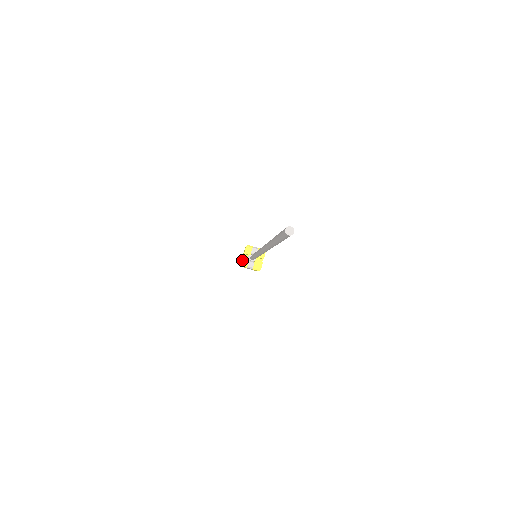
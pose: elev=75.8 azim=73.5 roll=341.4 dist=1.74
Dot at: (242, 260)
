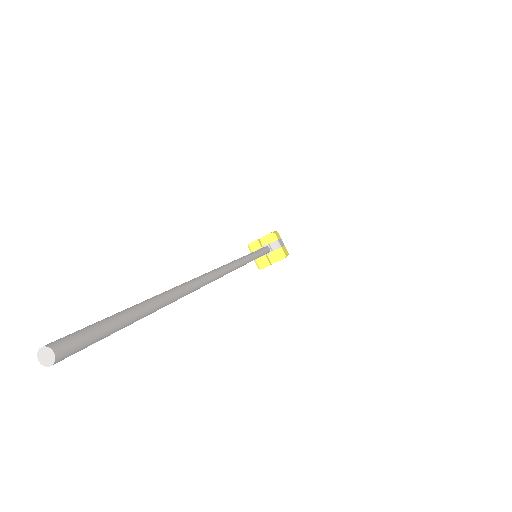
Dot at: (253, 241)
